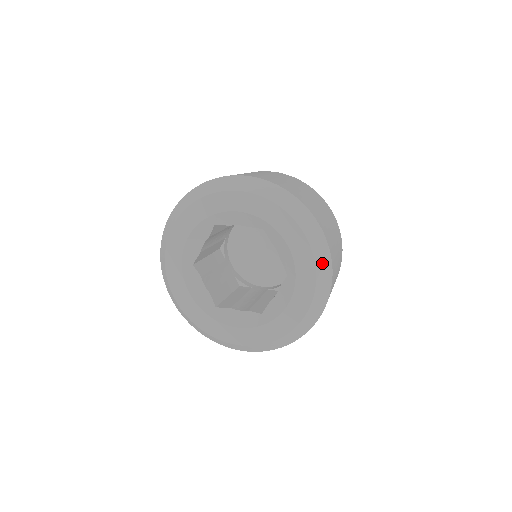
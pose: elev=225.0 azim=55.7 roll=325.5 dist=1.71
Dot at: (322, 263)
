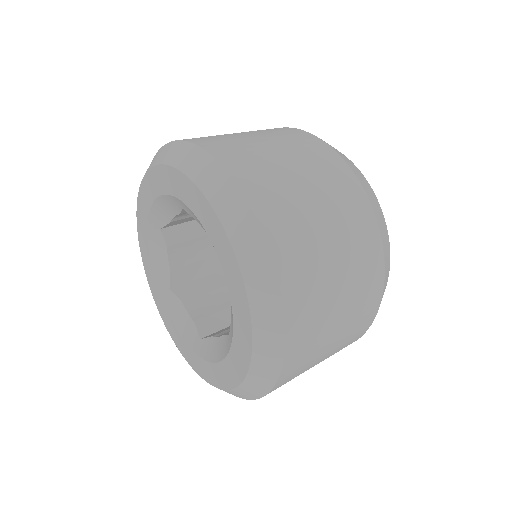
Dot at: (237, 224)
